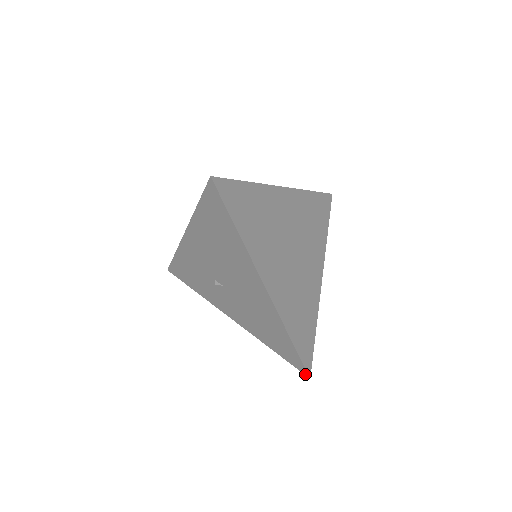
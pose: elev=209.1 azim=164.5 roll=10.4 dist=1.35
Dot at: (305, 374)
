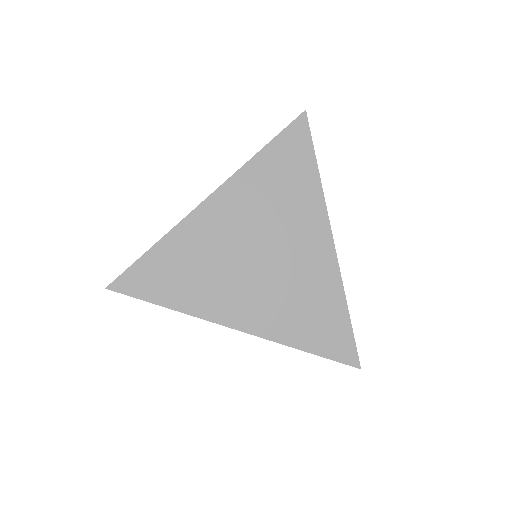
Dot at: (355, 365)
